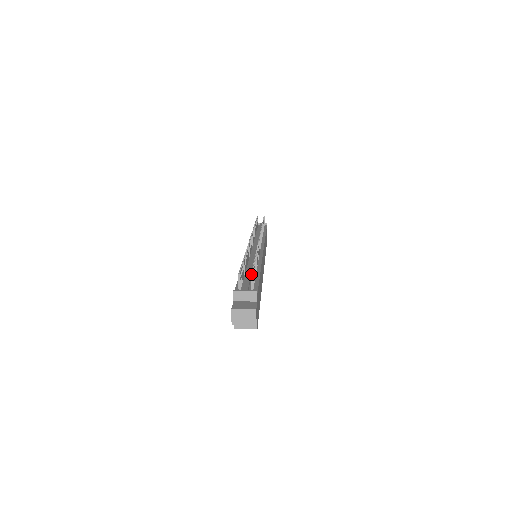
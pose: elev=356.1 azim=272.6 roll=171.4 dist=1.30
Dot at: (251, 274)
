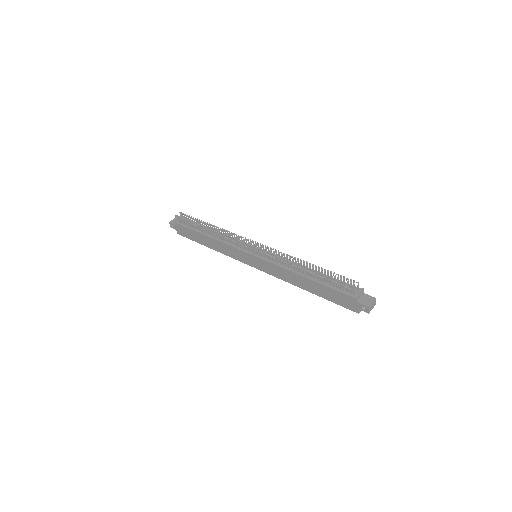
Dot at: (358, 283)
